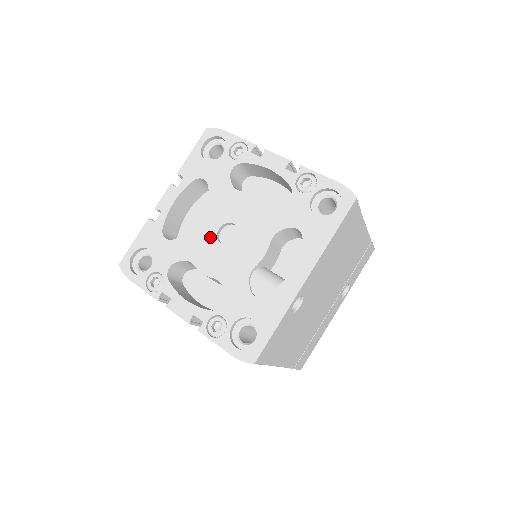
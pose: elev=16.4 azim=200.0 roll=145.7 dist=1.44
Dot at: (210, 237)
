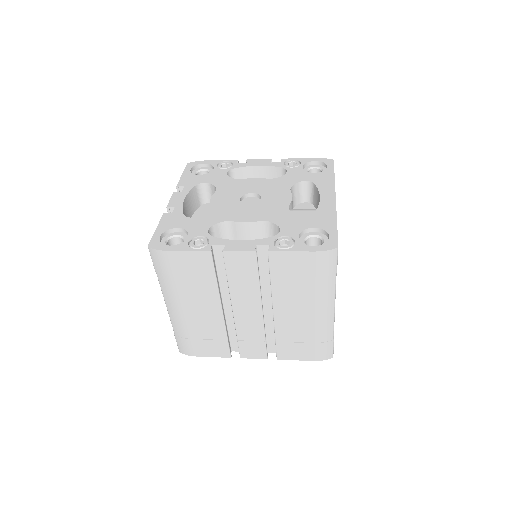
Dot at: (236, 204)
